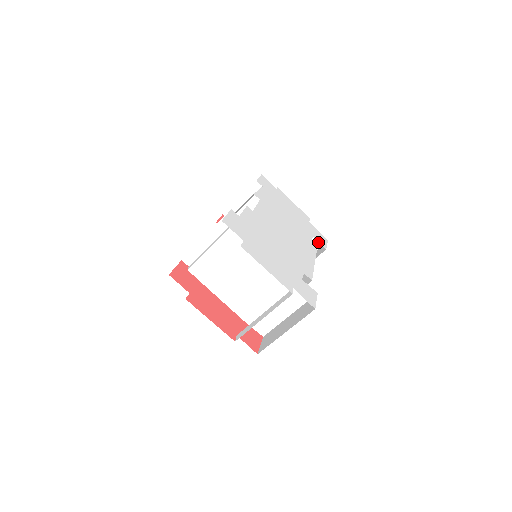
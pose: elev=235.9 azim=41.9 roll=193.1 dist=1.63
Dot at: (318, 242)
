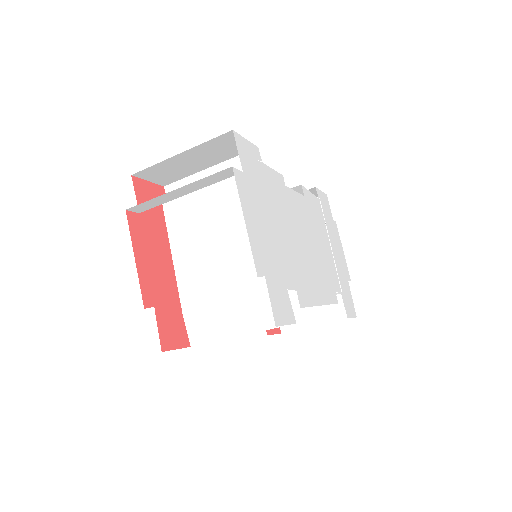
Dot at: (343, 312)
